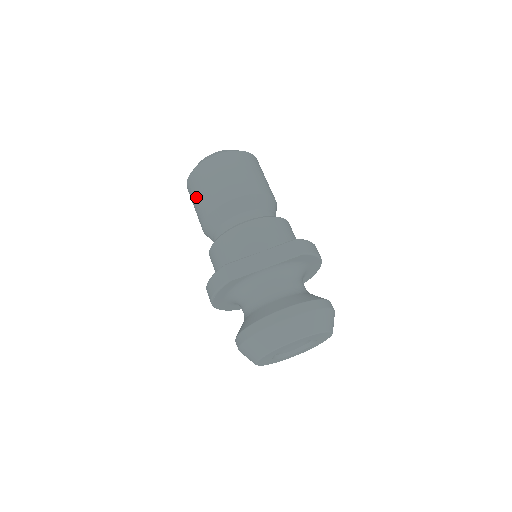
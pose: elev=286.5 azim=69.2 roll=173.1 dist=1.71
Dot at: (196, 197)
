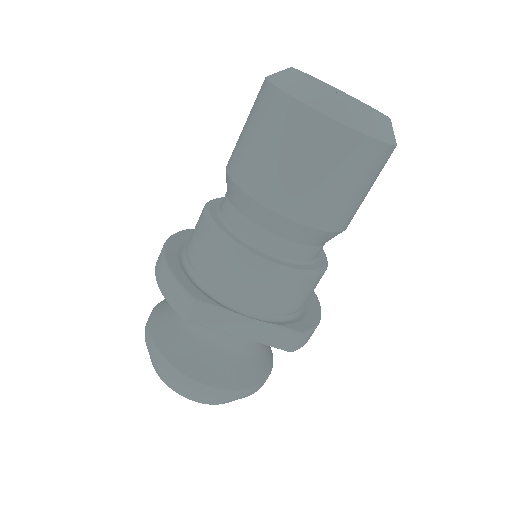
Dot at: (258, 138)
